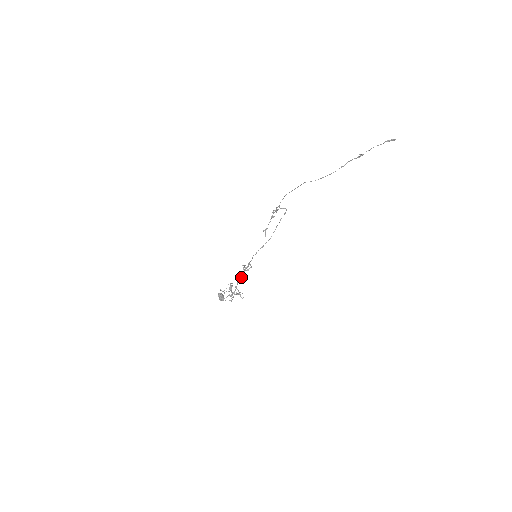
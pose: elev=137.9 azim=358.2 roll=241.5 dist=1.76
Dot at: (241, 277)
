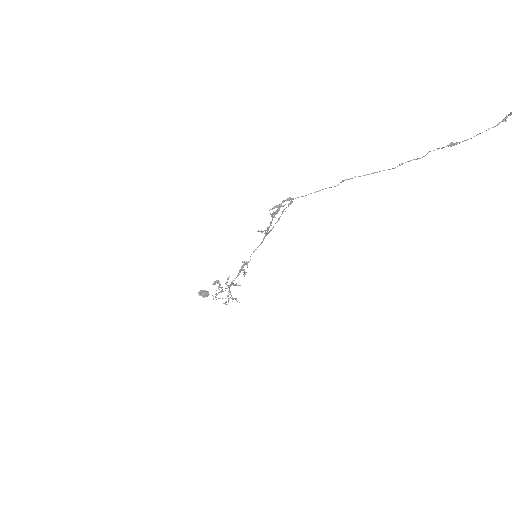
Dot at: occluded
